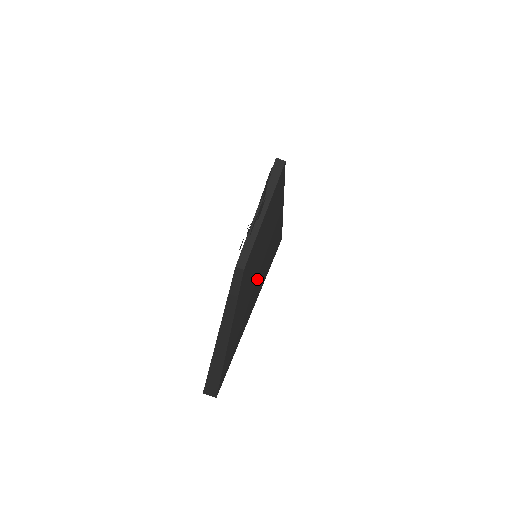
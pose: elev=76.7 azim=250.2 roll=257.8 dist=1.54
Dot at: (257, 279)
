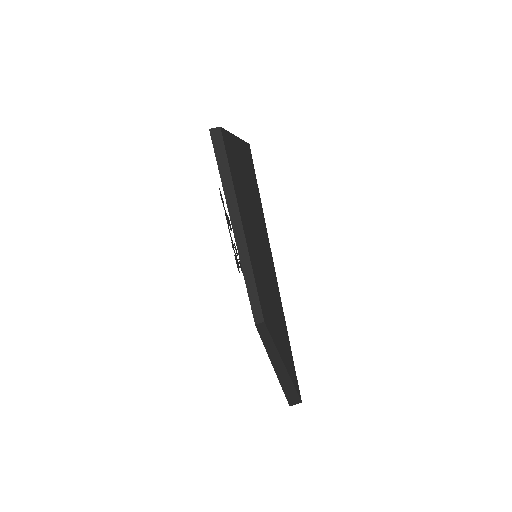
Dot at: (240, 182)
